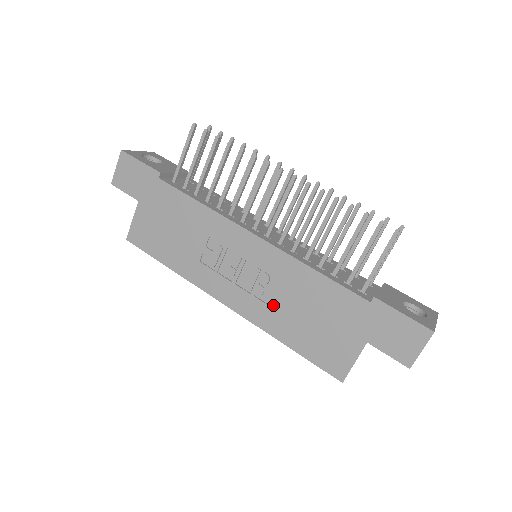
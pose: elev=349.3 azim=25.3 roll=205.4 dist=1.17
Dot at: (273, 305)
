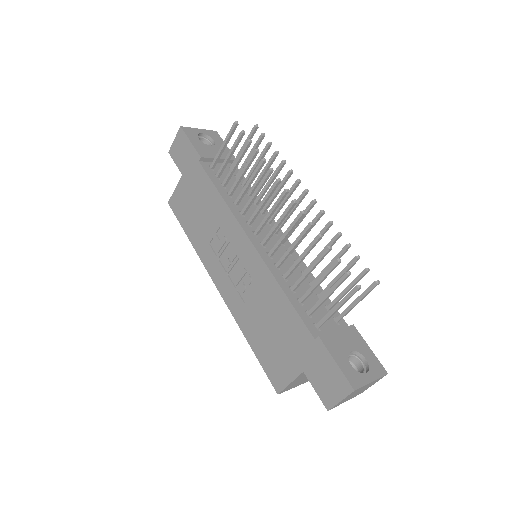
Dot at: (248, 305)
